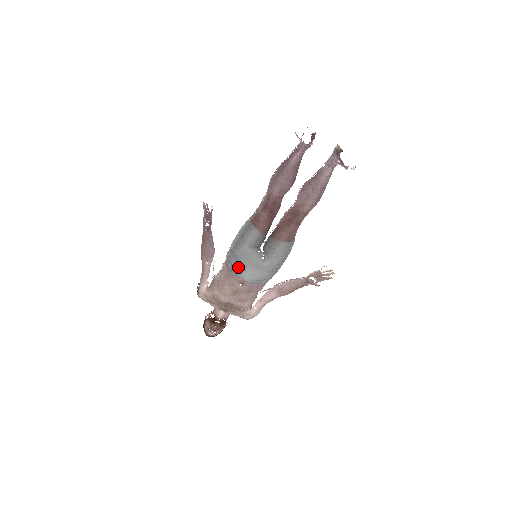
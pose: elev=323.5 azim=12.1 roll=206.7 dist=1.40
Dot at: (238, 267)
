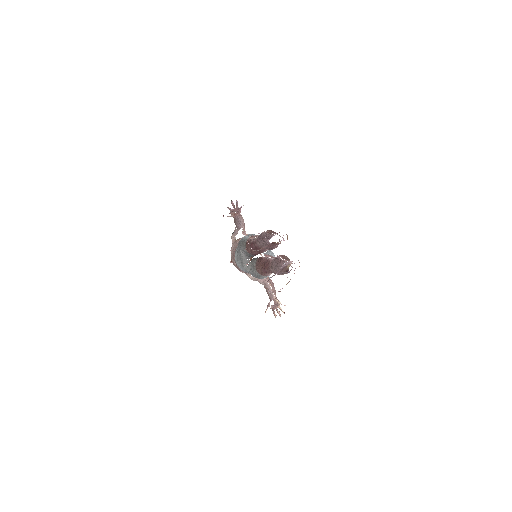
Dot at: (237, 253)
